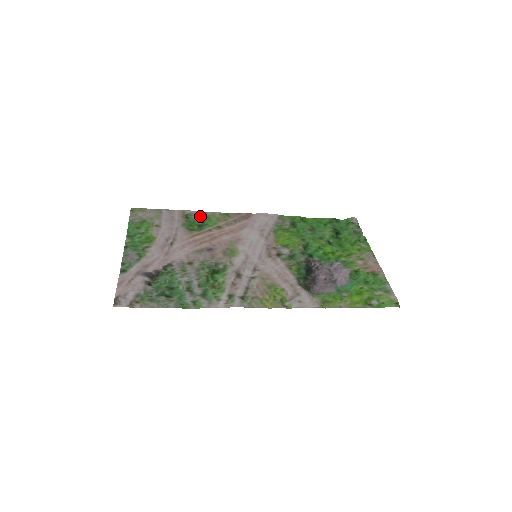
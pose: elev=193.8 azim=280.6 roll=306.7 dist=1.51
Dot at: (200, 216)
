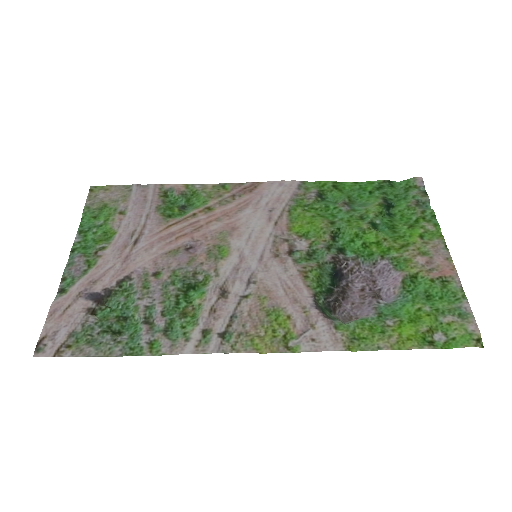
Dot at: (184, 192)
